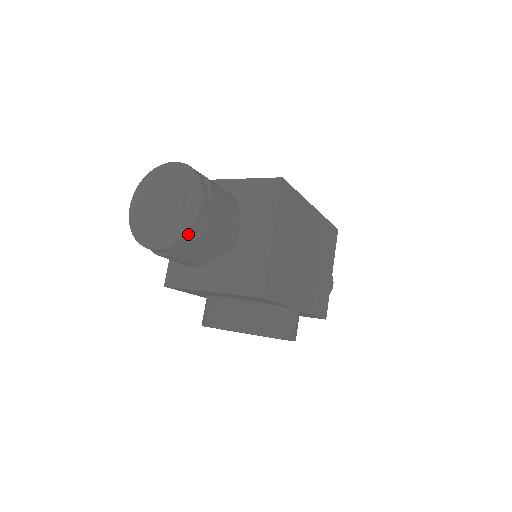
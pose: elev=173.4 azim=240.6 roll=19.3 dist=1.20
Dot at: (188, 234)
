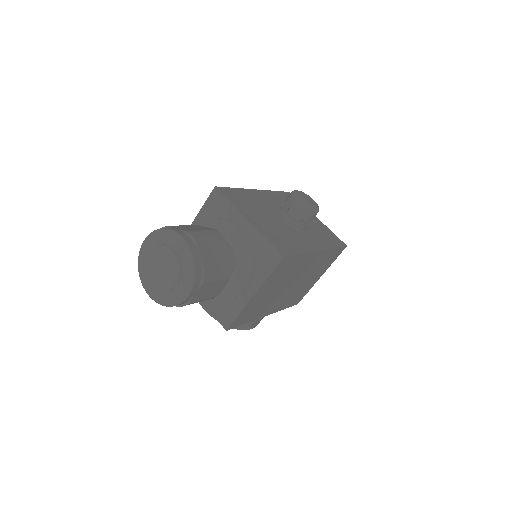
Dot at: occluded
